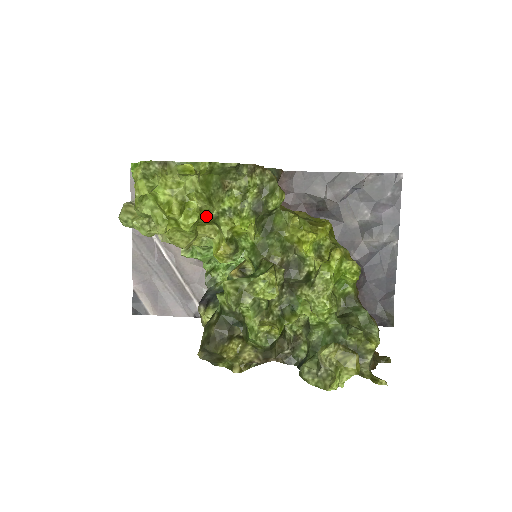
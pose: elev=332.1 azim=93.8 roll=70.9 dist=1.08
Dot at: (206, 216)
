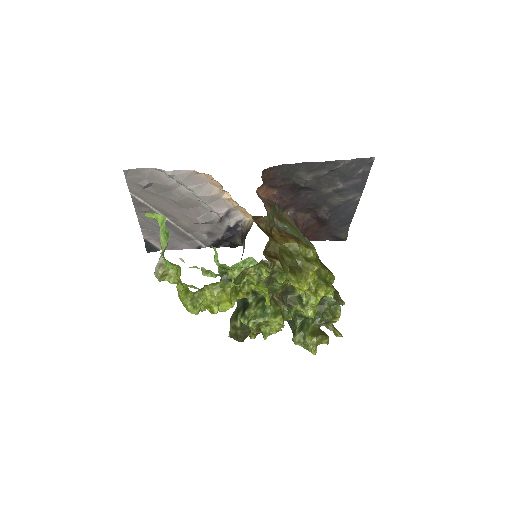
Dot at: occluded
